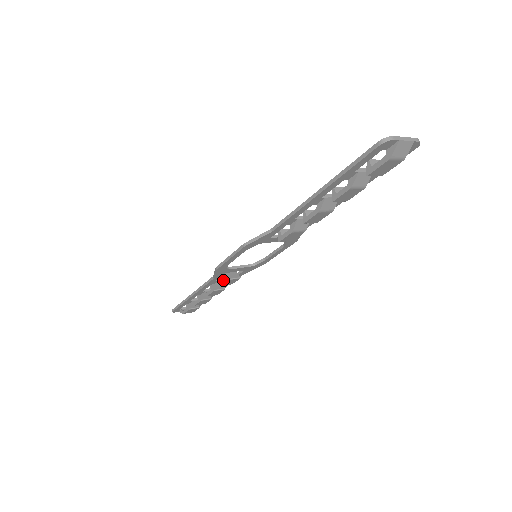
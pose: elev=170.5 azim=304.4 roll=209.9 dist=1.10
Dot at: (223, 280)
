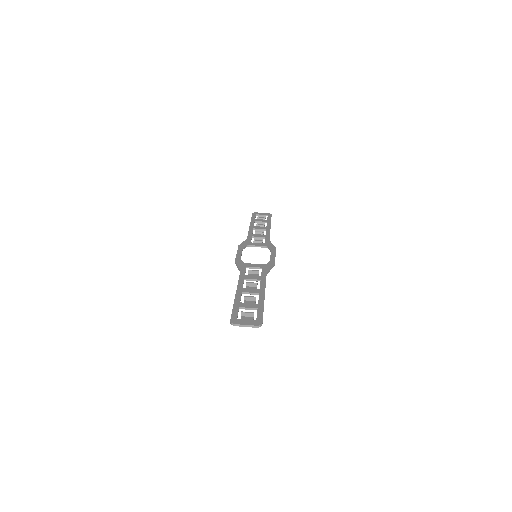
Dot at: occluded
